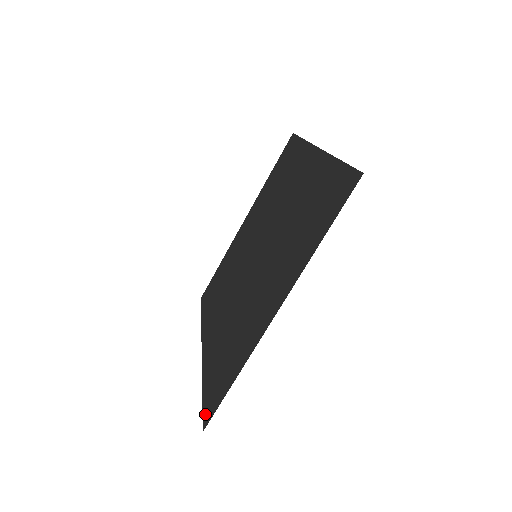
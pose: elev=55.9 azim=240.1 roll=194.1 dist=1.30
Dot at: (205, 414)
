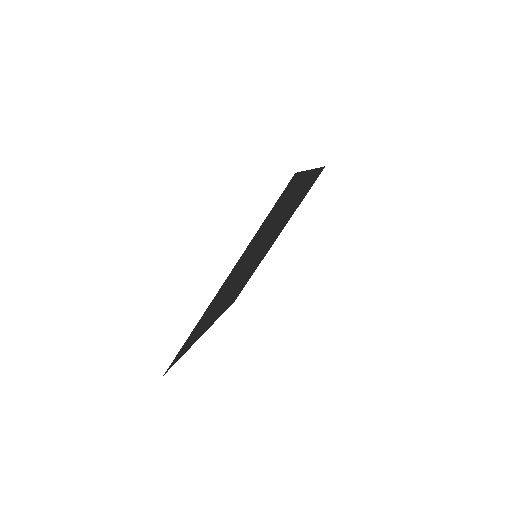
Dot at: (286, 187)
